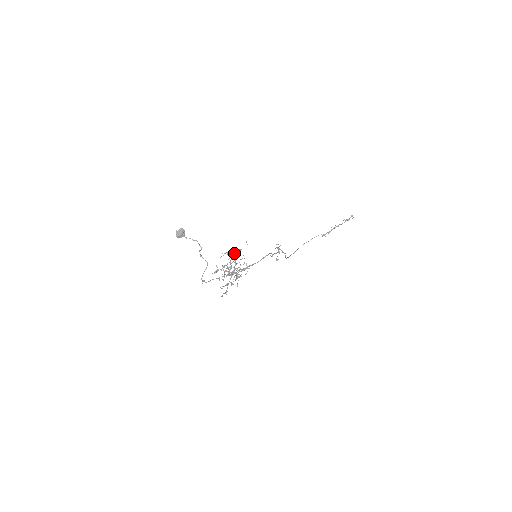
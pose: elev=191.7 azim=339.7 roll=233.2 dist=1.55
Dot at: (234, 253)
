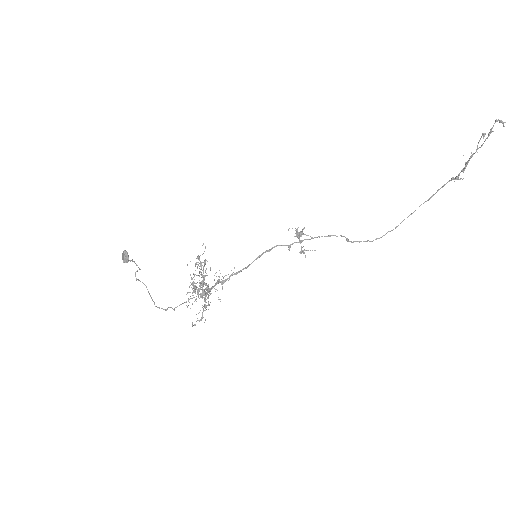
Dot at: occluded
